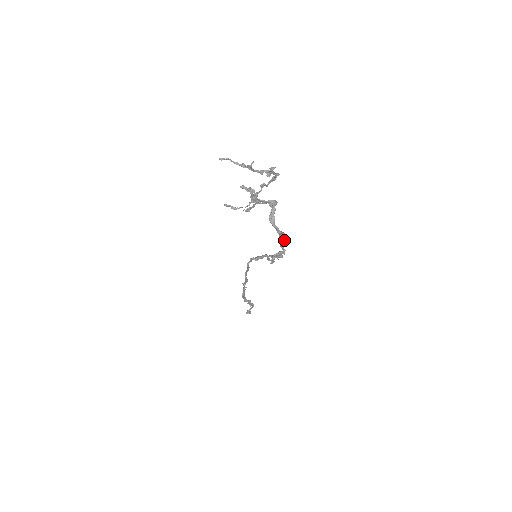
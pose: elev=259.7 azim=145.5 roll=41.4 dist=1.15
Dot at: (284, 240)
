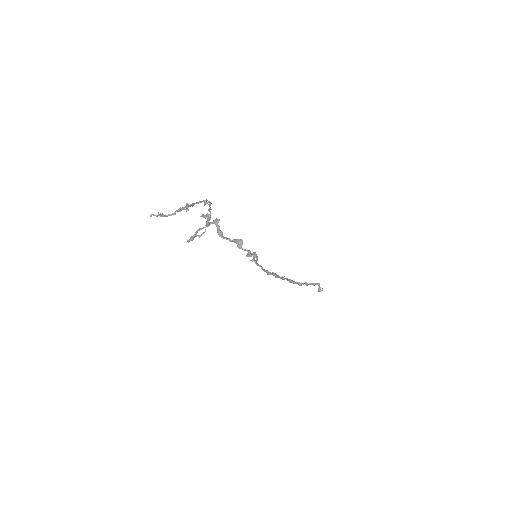
Dot at: (241, 244)
